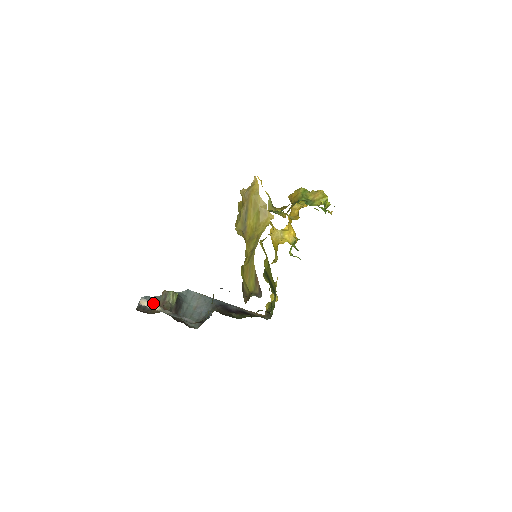
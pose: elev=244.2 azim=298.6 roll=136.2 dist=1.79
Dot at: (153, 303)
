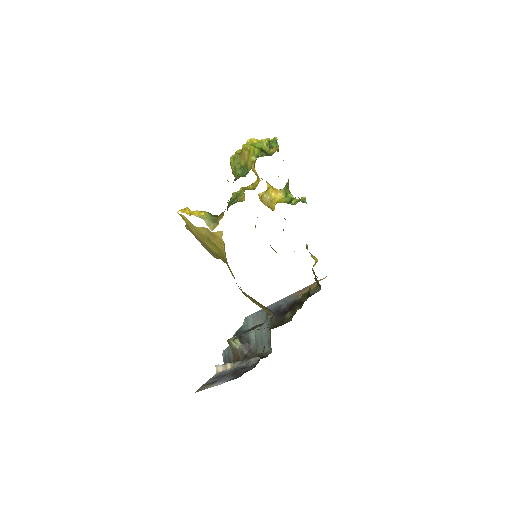
Dot at: (231, 352)
